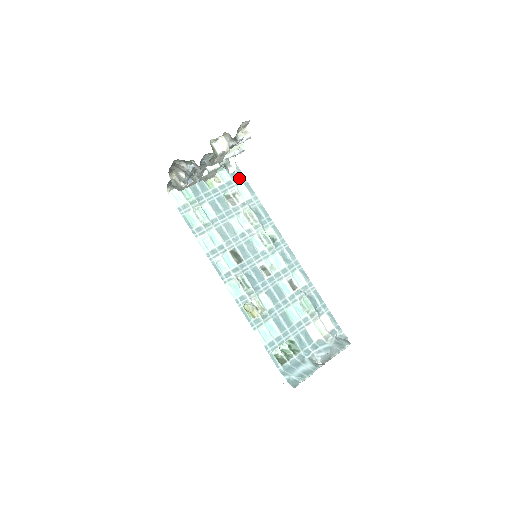
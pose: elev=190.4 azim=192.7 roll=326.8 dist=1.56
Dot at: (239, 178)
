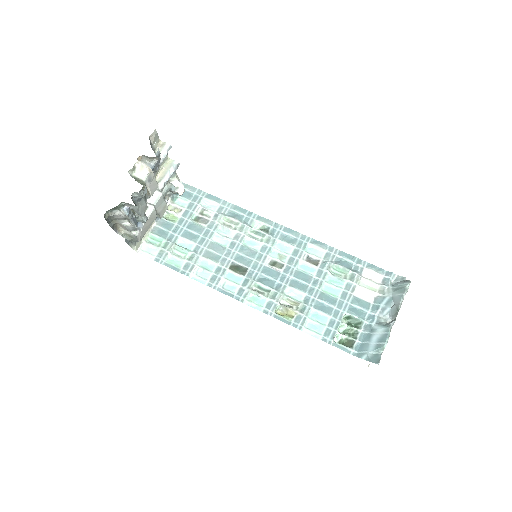
Dot at: (197, 195)
